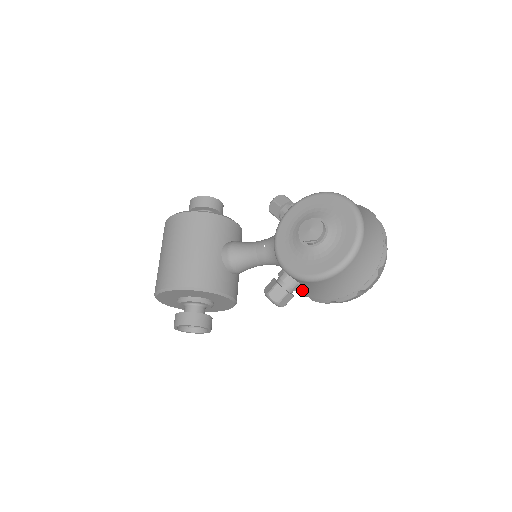
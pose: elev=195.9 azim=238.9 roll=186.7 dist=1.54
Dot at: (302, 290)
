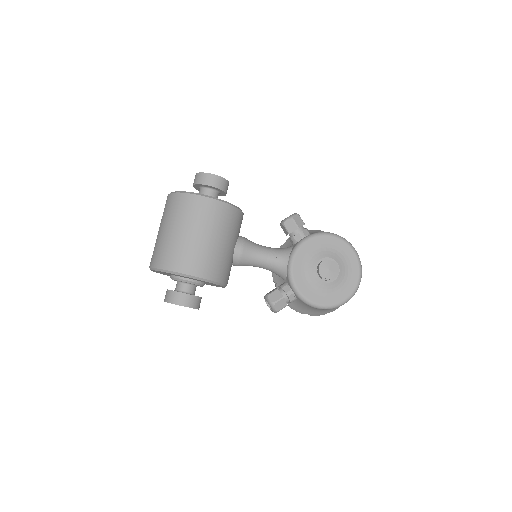
Dot at: occluded
